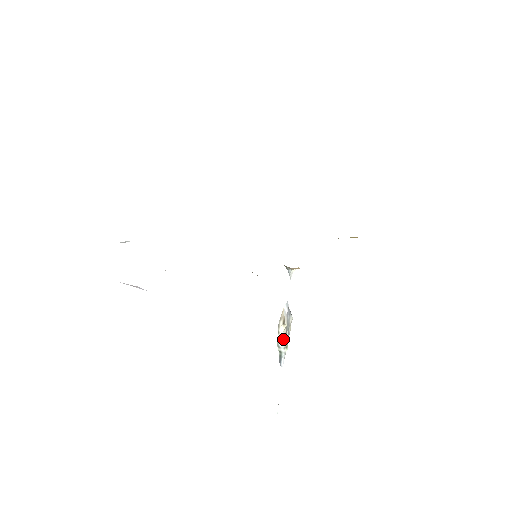
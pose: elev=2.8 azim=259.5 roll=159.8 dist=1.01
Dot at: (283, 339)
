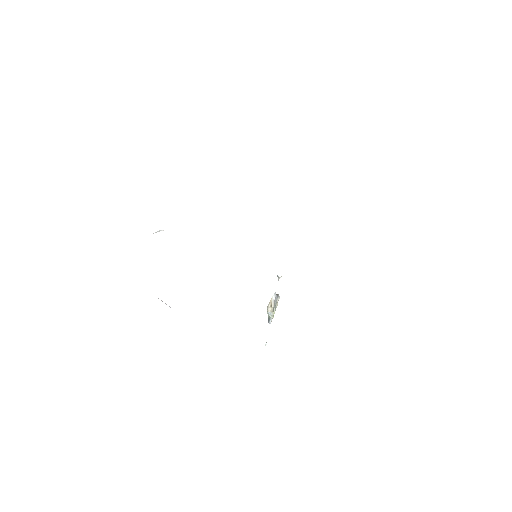
Dot at: (271, 311)
